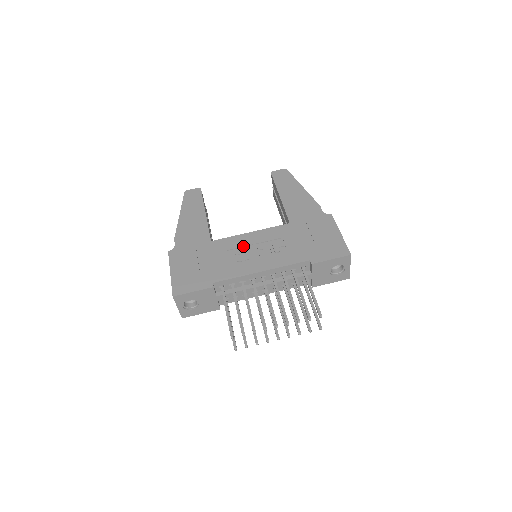
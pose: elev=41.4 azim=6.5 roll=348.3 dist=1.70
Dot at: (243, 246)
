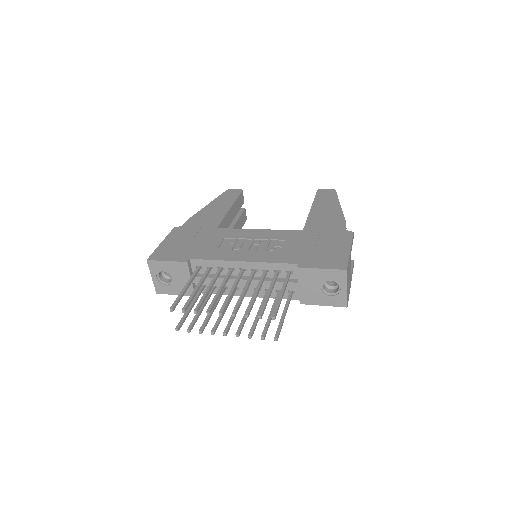
Dot at: (242, 238)
